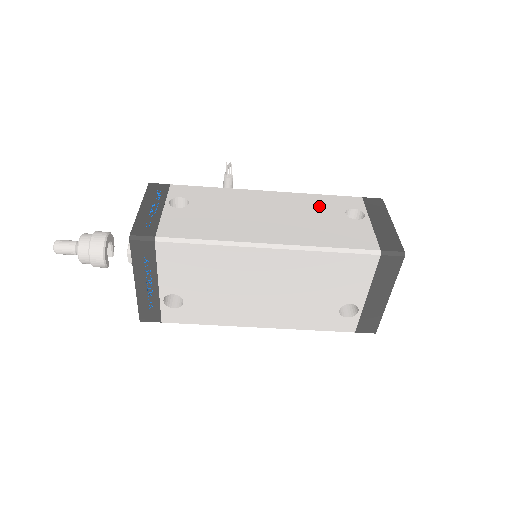
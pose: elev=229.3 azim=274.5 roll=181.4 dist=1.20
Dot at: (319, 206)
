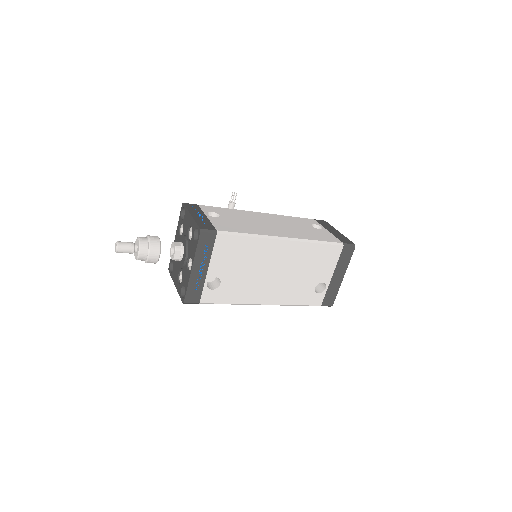
Dot at: (295, 222)
